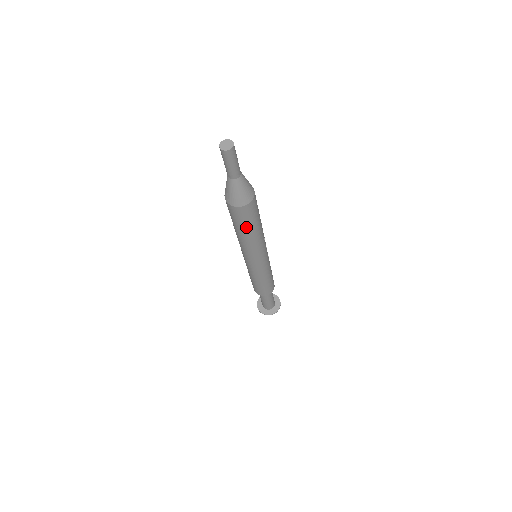
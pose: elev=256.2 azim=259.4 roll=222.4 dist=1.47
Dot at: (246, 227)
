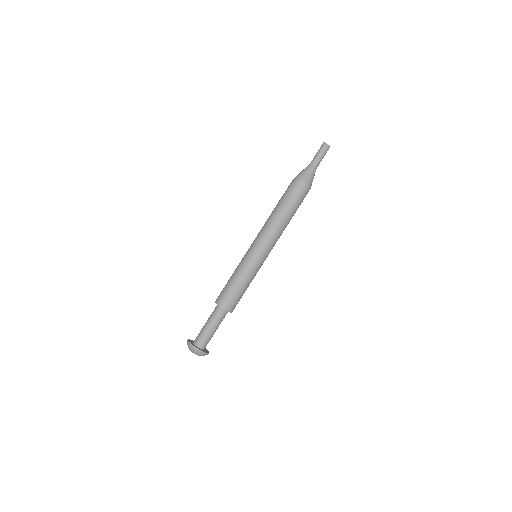
Dot at: (288, 202)
